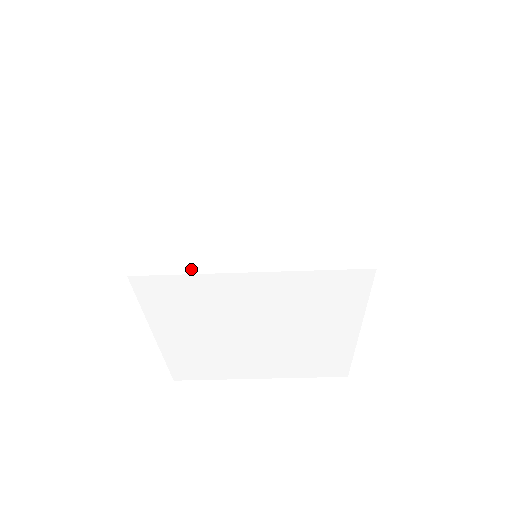
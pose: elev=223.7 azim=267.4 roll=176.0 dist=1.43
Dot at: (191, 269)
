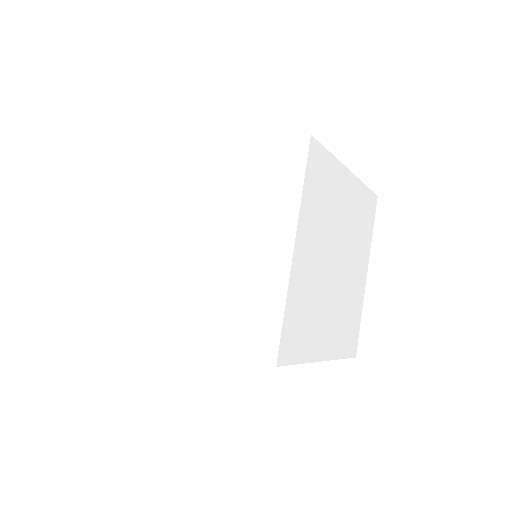
Dot at: (149, 329)
